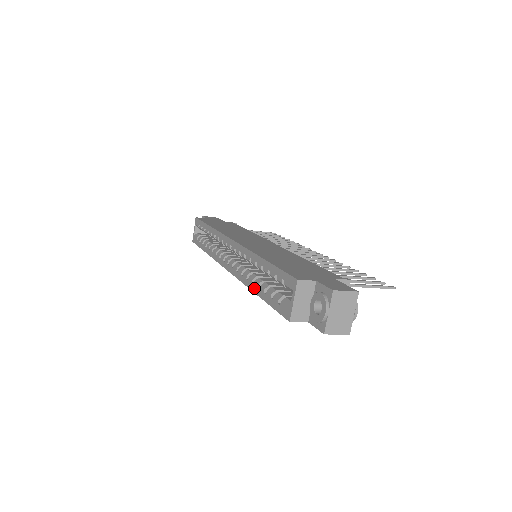
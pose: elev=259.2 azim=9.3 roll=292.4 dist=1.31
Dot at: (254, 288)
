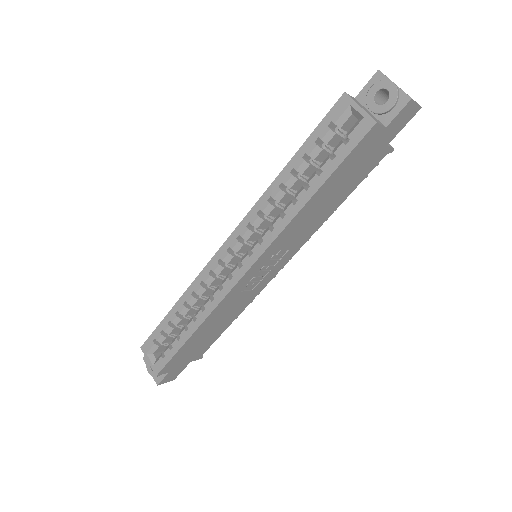
Dot at: (302, 200)
